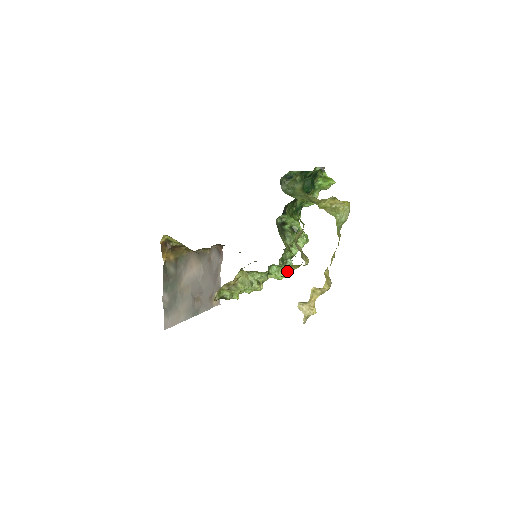
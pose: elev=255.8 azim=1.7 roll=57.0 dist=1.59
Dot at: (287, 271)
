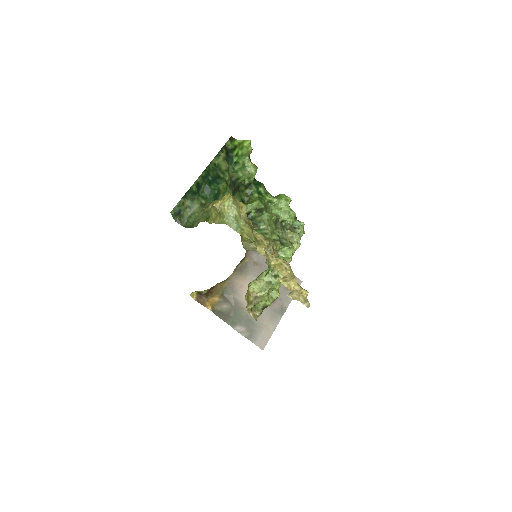
Dot at: occluded
